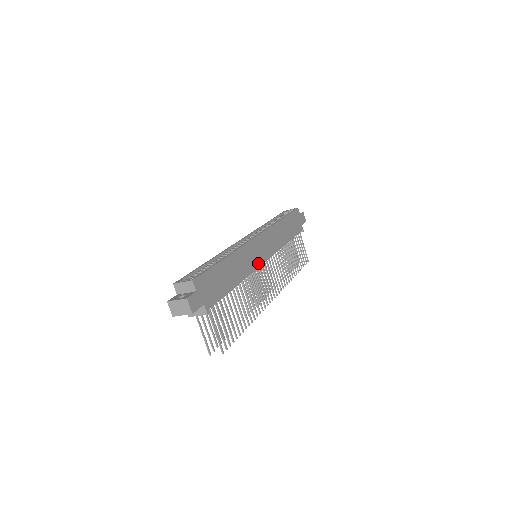
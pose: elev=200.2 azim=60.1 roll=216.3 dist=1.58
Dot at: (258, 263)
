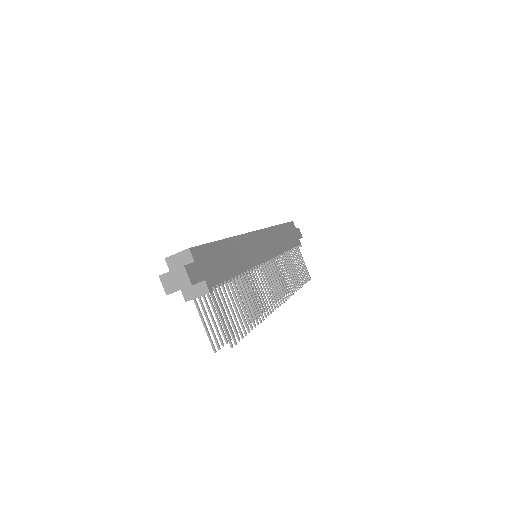
Dot at: (260, 259)
